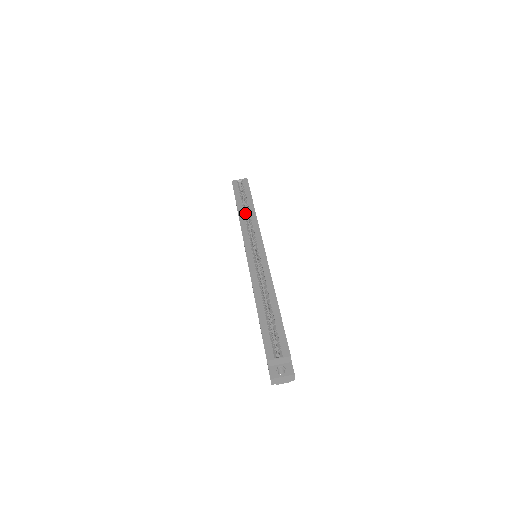
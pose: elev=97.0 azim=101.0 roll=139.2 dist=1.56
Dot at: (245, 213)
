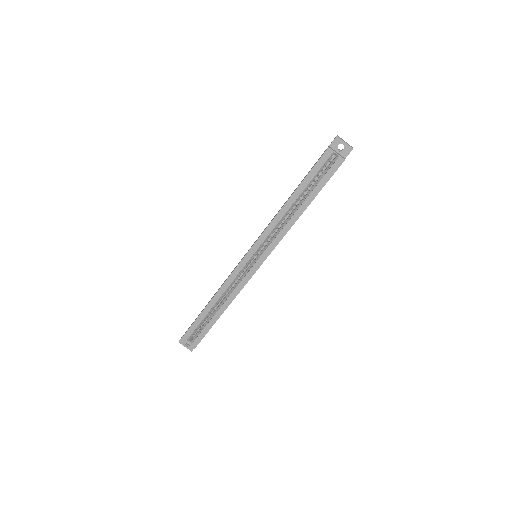
Dot at: (291, 208)
